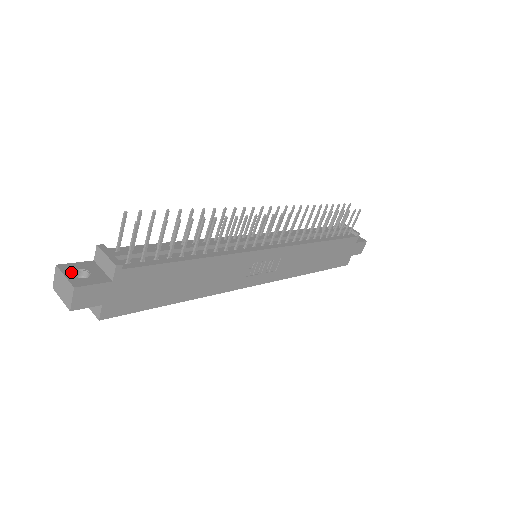
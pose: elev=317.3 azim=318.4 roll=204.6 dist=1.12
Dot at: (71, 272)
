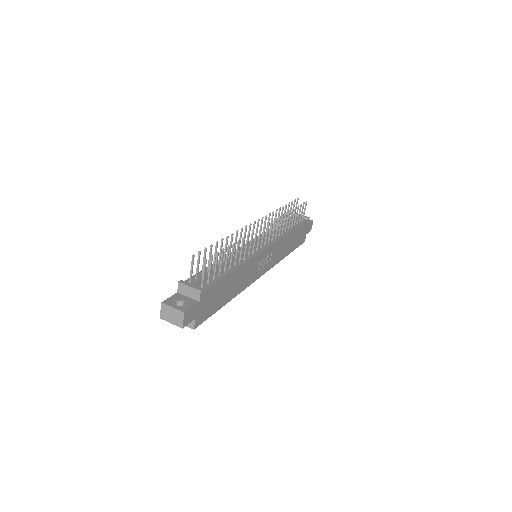
Dot at: (173, 304)
